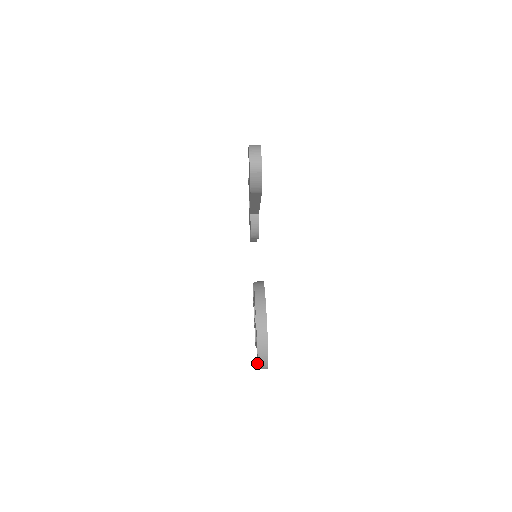
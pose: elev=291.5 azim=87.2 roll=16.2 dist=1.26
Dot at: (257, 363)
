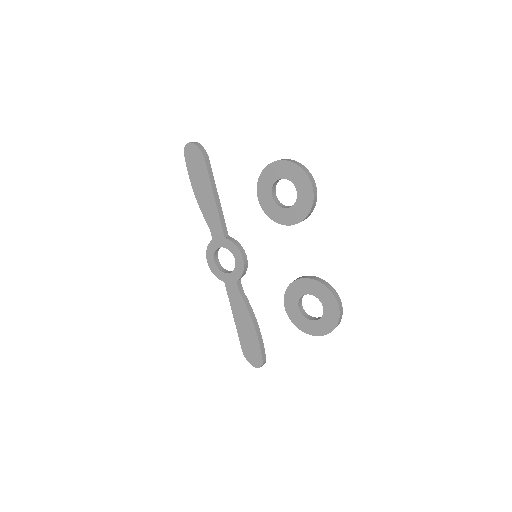
Dot at: (310, 192)
